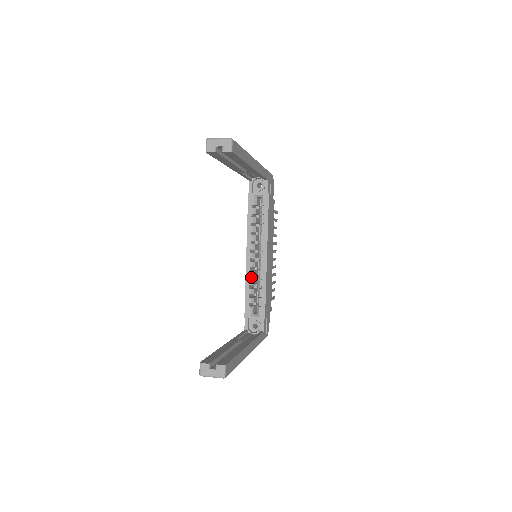
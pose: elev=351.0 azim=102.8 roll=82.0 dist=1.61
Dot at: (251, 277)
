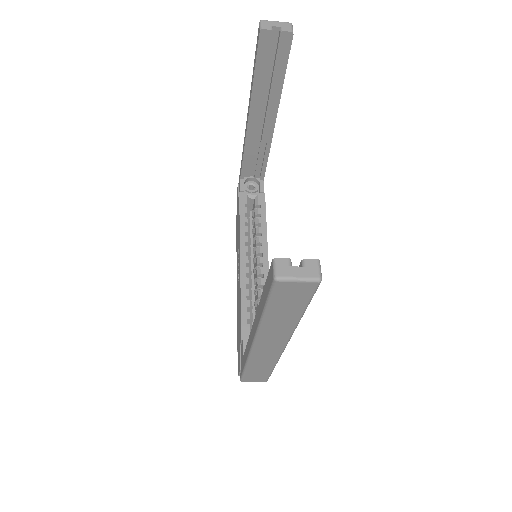
Dot at: occluded
